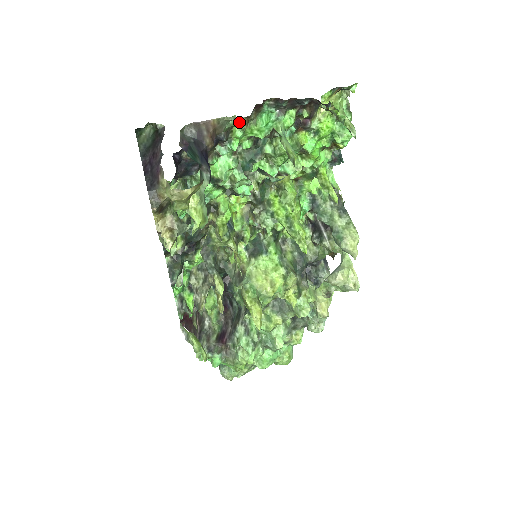
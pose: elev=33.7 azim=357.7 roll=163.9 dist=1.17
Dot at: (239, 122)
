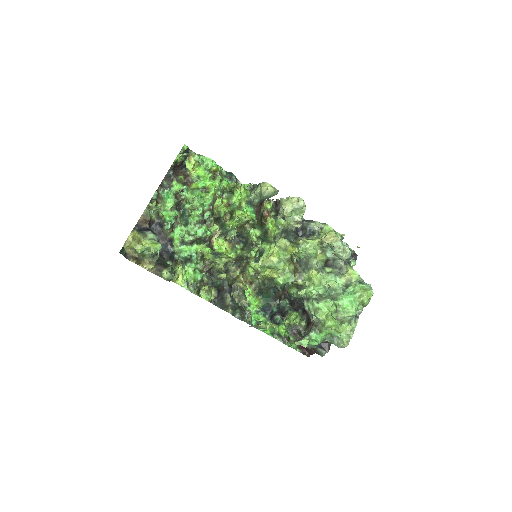
Dot at: (150, 207)
